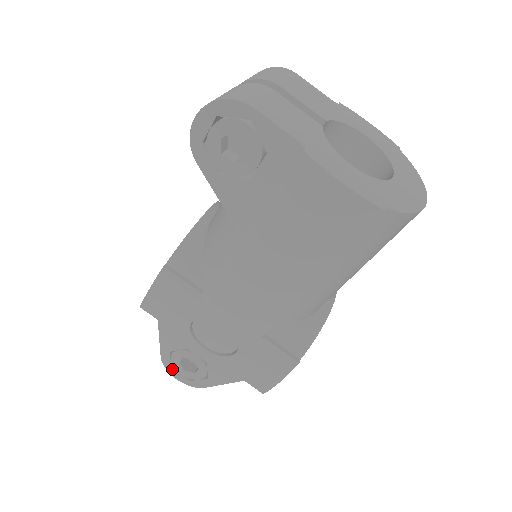
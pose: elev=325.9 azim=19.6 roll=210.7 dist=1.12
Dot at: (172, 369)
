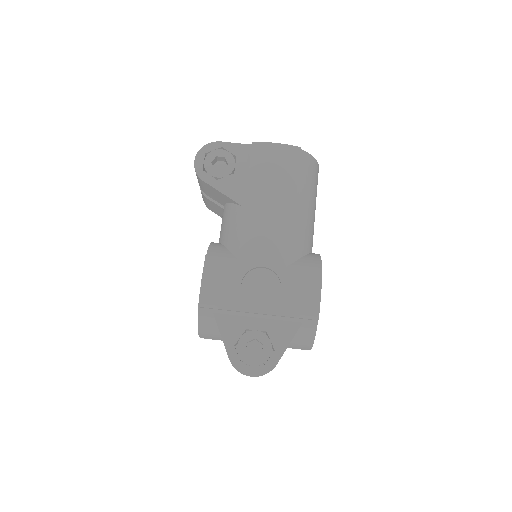
Dot at: (243, 366)
